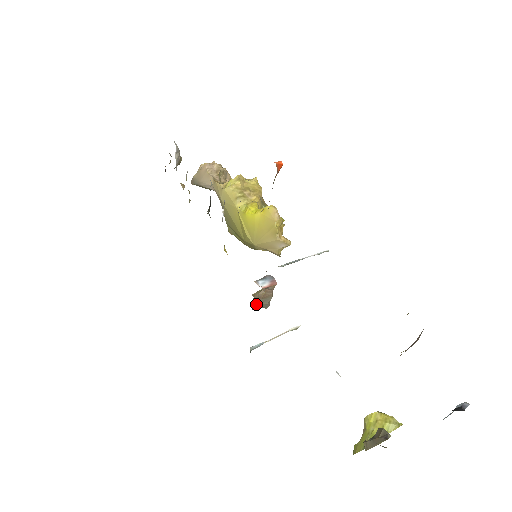
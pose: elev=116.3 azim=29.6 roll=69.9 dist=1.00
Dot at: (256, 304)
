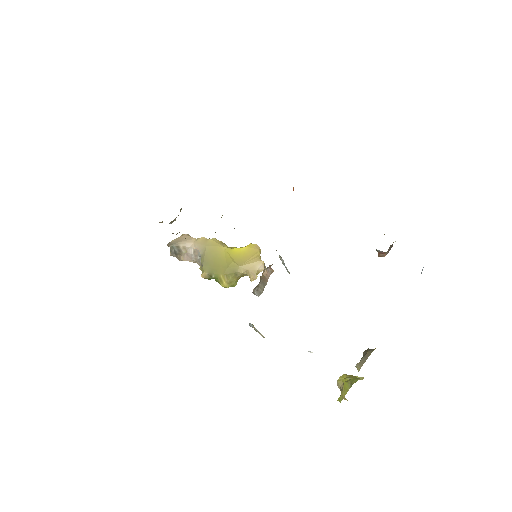
Dot at: (259, 282)
